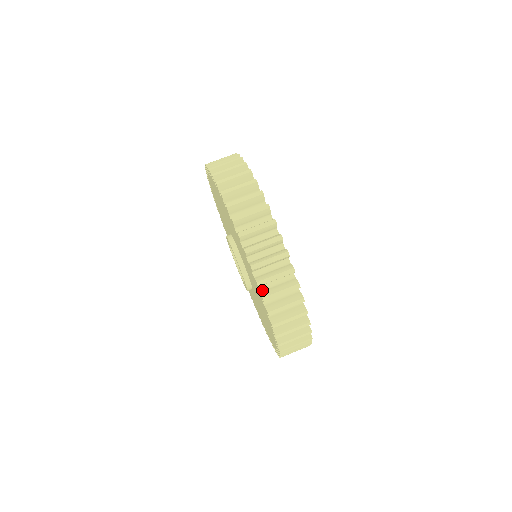
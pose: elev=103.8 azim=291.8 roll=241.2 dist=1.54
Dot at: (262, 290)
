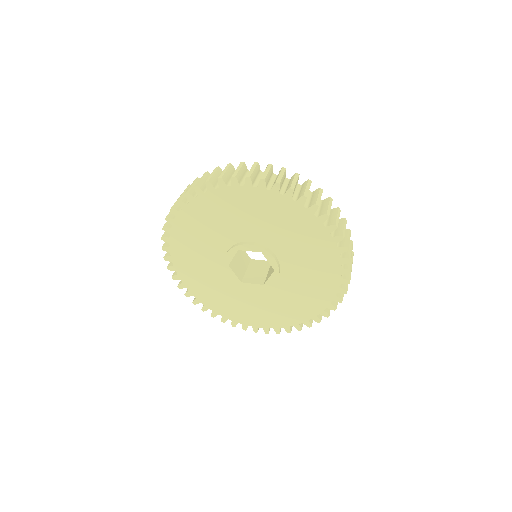
Dot at: (333, 235)
